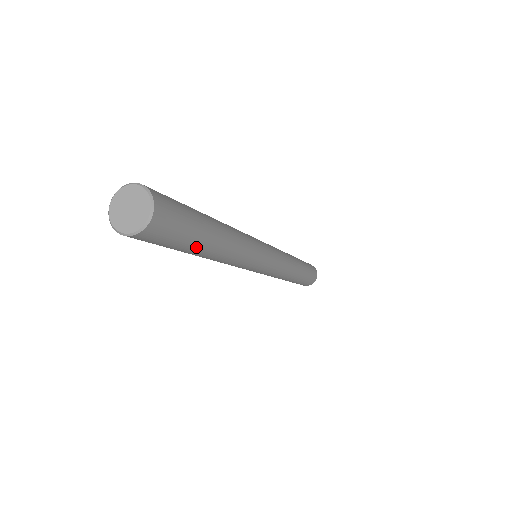
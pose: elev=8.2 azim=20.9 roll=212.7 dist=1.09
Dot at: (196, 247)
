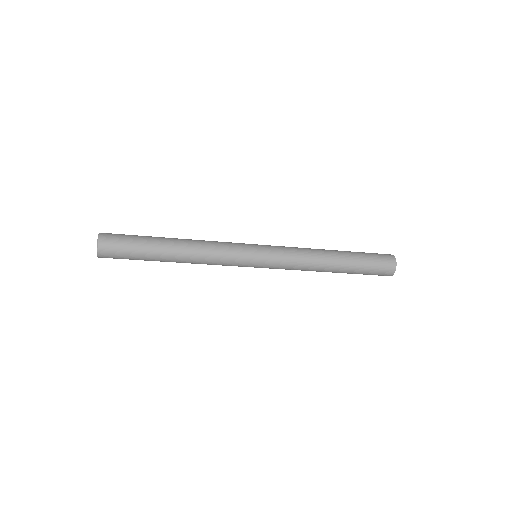
Dot at: (150, 257)
